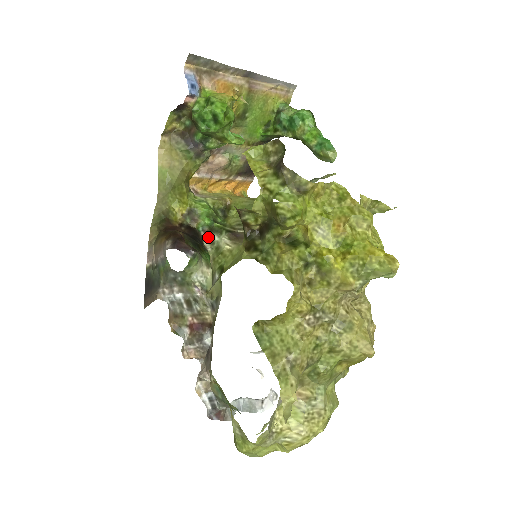
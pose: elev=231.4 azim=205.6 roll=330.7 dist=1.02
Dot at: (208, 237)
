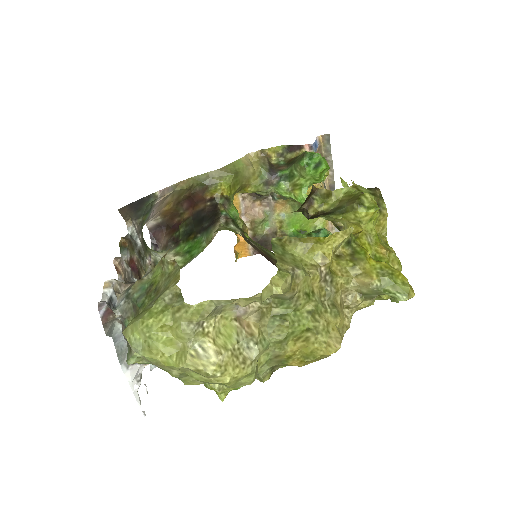
Dot at: (226, 220)
